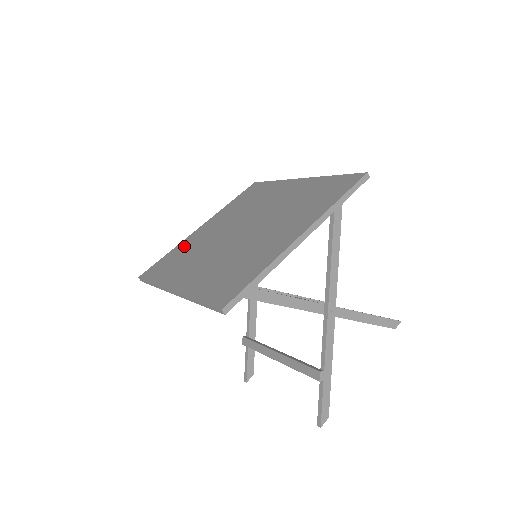
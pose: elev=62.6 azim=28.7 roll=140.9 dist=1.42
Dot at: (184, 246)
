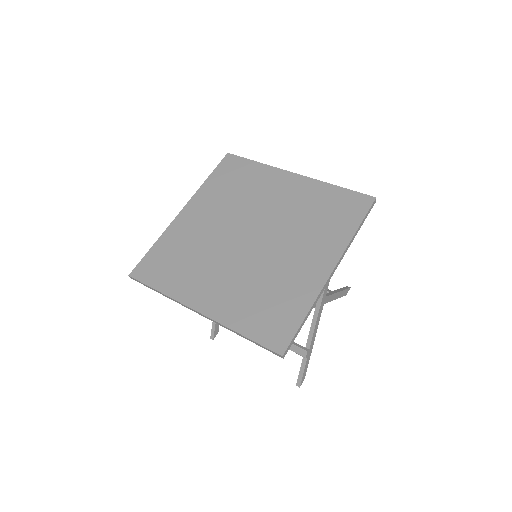
Dot at: (175, 239)
